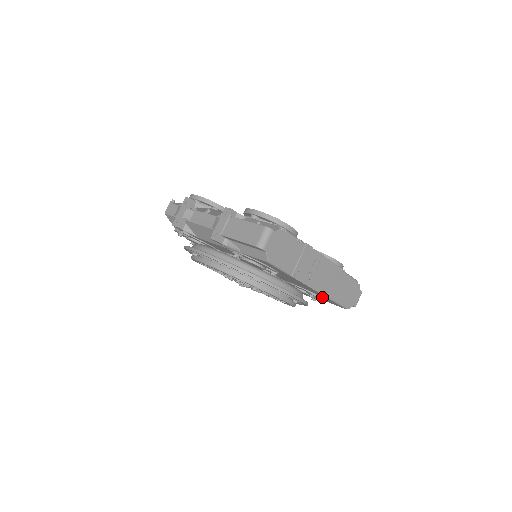
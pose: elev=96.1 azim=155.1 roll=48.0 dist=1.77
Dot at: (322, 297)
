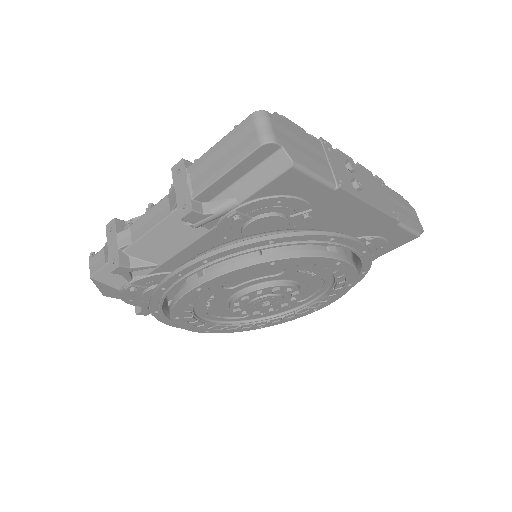
Dot at: (381, 237)
